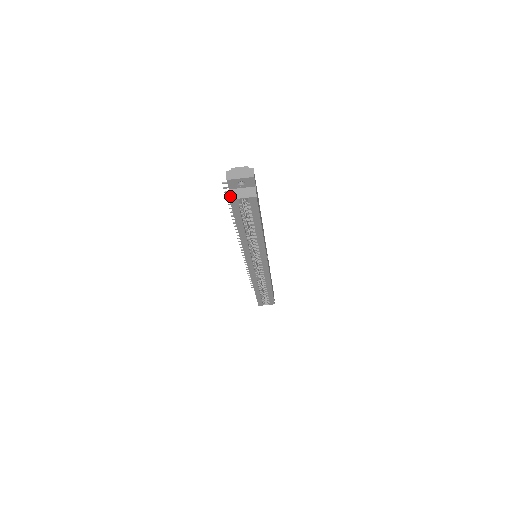
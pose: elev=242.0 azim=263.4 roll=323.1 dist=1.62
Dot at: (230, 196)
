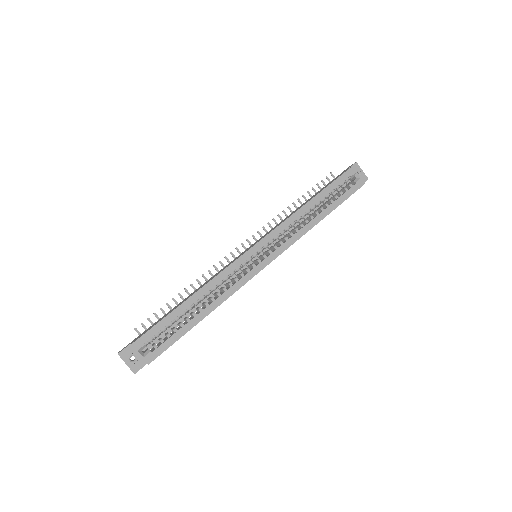
Dot at: (351, 167)
